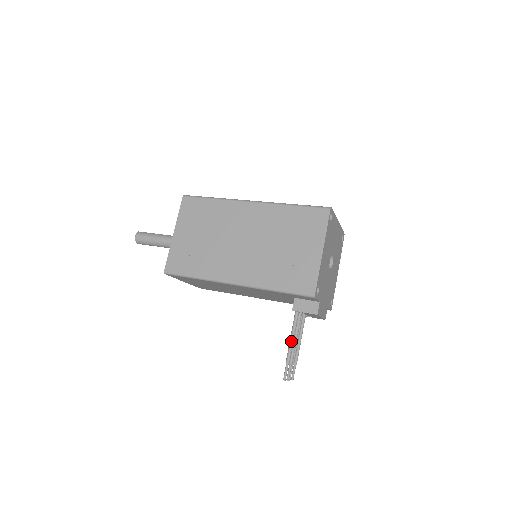
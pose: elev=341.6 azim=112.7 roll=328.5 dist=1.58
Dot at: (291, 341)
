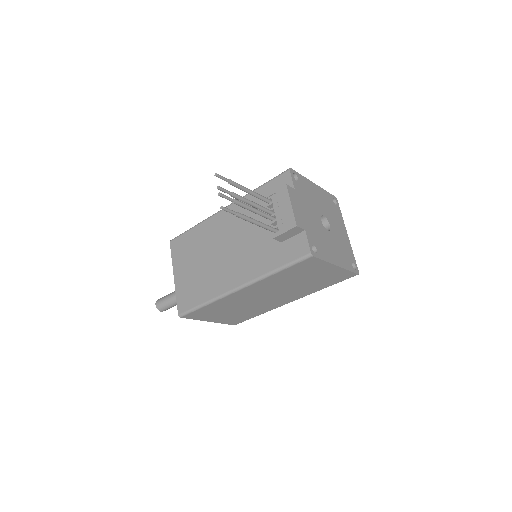
Dot at: (247, 188)
